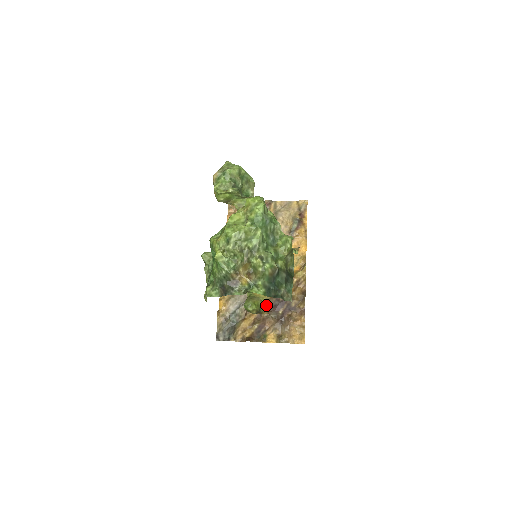
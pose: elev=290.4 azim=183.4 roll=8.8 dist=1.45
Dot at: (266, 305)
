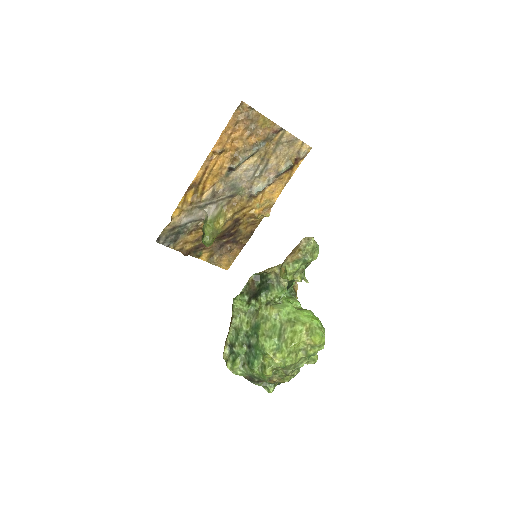
Dot at: (218, 235)
